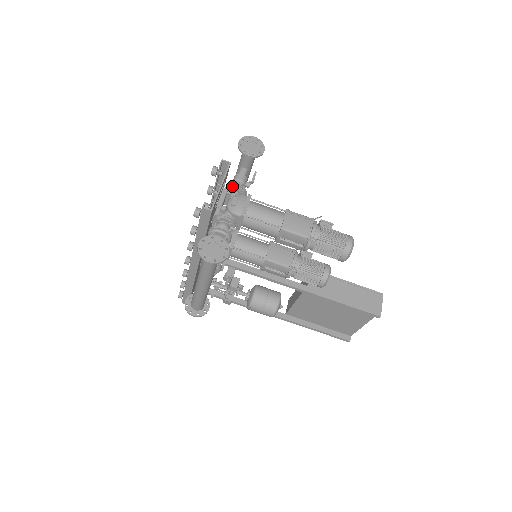
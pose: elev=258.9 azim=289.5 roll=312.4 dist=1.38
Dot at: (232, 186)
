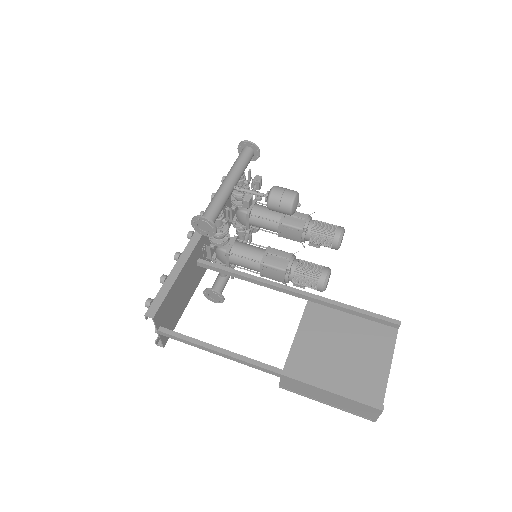
Dot at: occluded
